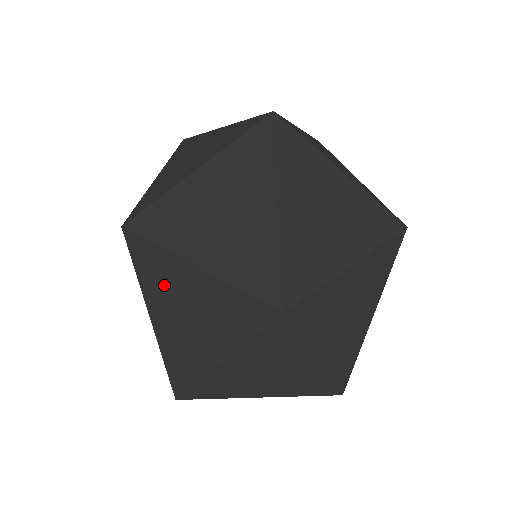
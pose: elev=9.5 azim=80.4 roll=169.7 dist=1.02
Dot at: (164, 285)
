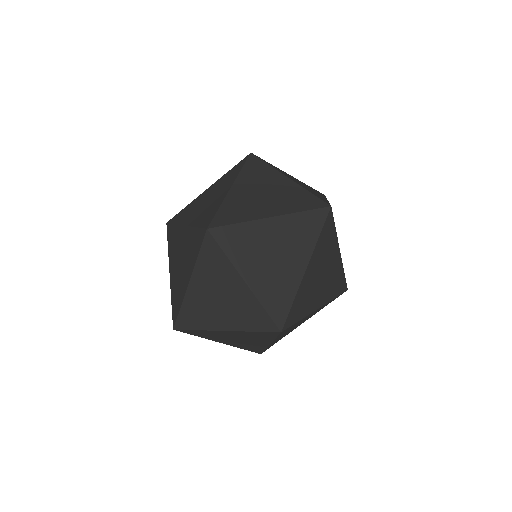
Dot at: (175, 247)
